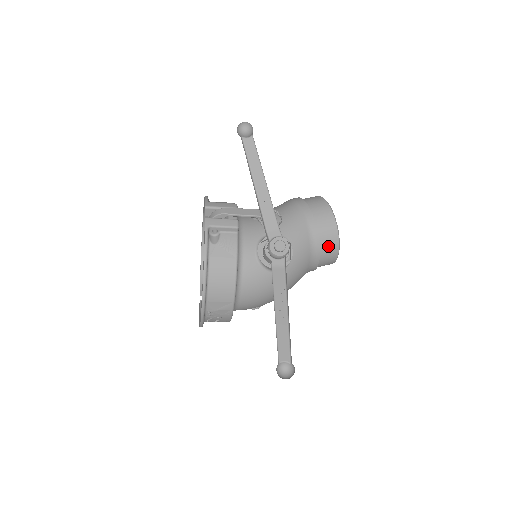
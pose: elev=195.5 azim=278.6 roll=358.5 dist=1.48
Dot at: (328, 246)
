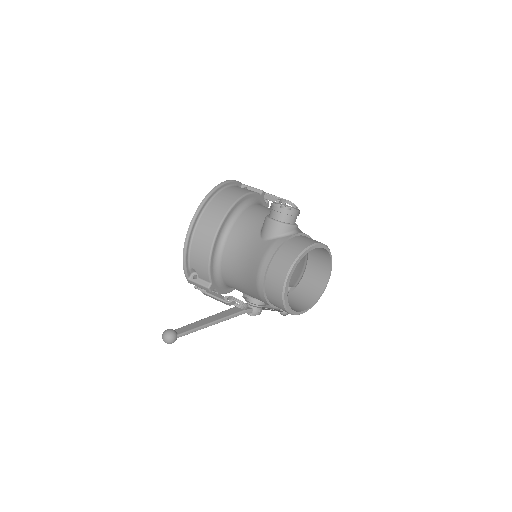
Dot at: (304, 301)
